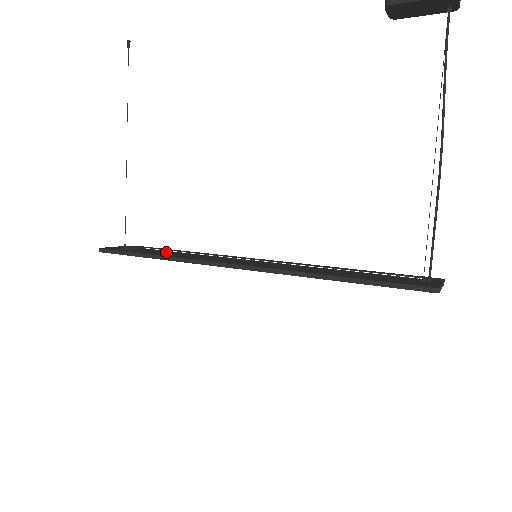
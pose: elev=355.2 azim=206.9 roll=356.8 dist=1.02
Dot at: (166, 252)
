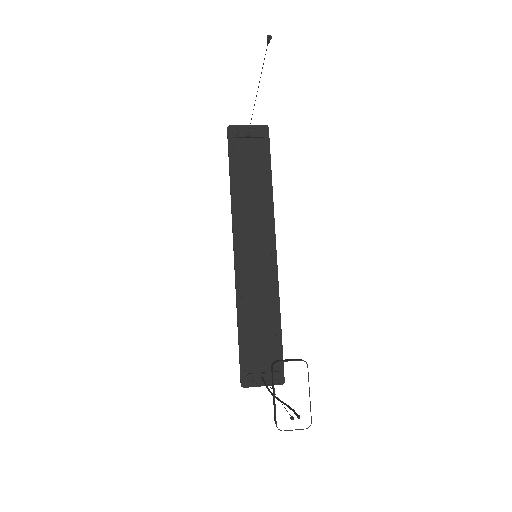
Dot at: (261, 168)
